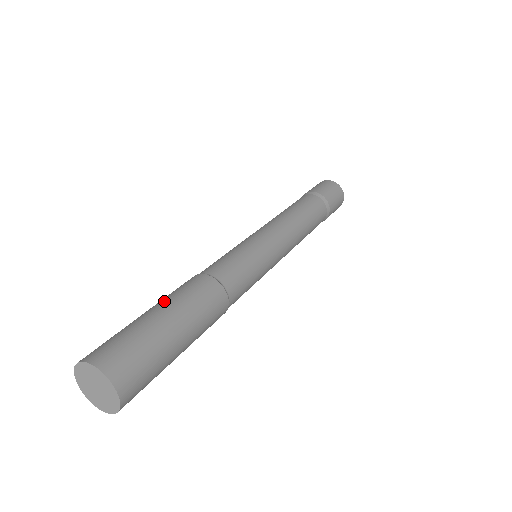
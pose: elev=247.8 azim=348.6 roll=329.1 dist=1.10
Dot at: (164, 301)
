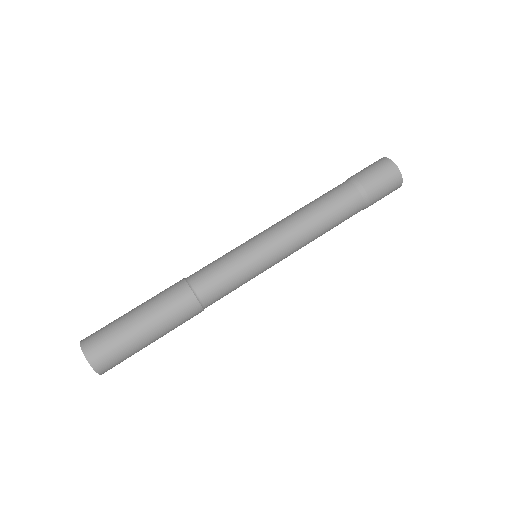
Dot at: occluded
